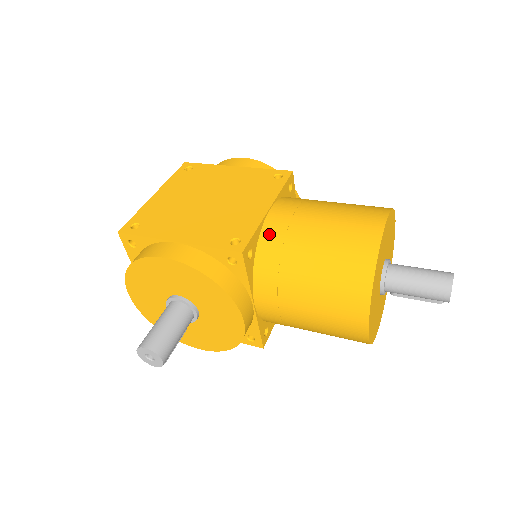
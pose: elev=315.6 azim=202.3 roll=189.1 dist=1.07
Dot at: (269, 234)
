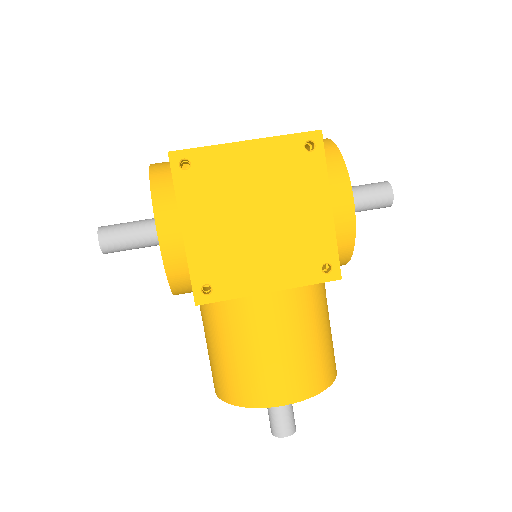
Dot at: (238, 306)
